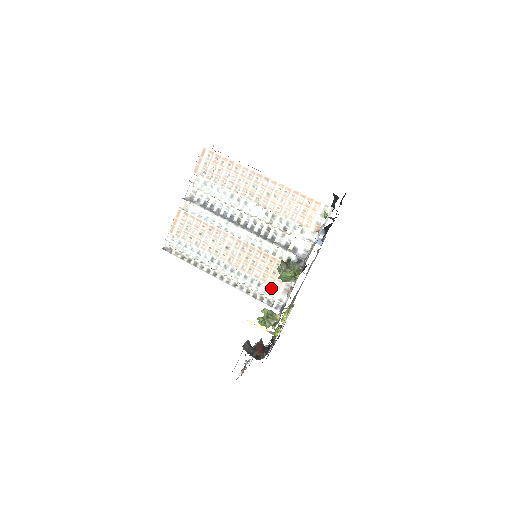
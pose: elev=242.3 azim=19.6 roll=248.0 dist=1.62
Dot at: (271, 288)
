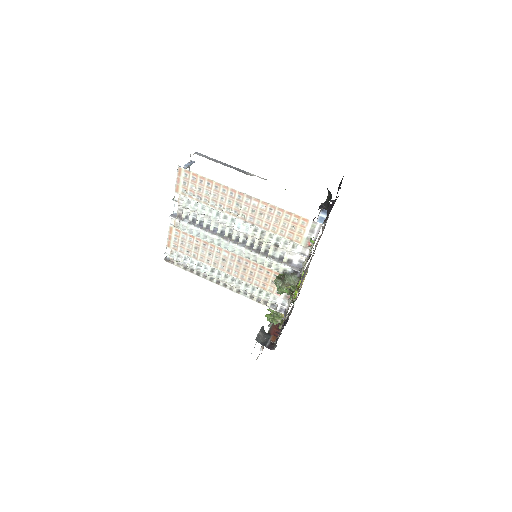
Dot at: (272, 295)
